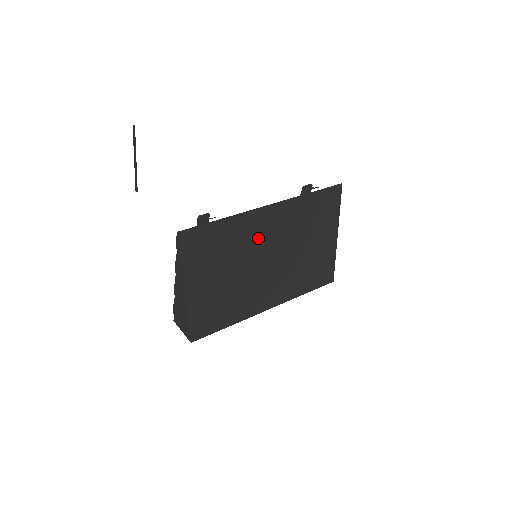
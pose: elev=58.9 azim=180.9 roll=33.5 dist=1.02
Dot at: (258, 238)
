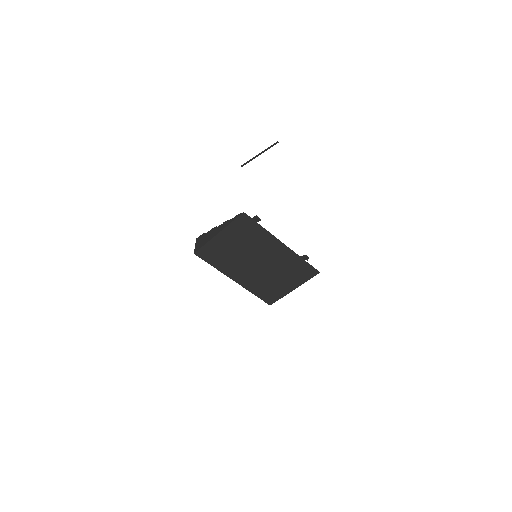
Dot at: (266, 250)
